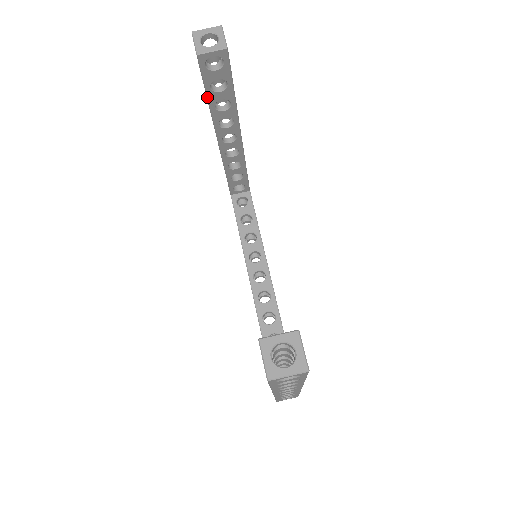
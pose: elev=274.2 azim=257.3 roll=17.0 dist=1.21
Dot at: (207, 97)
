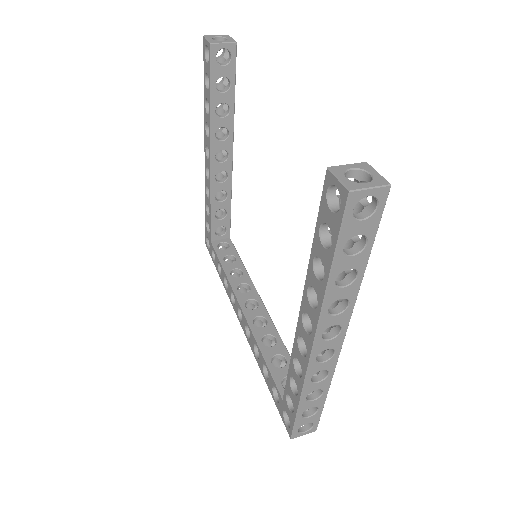
Dot at: (211, 97)
